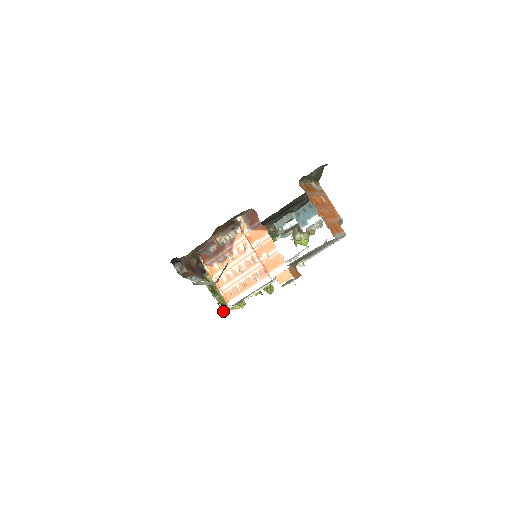
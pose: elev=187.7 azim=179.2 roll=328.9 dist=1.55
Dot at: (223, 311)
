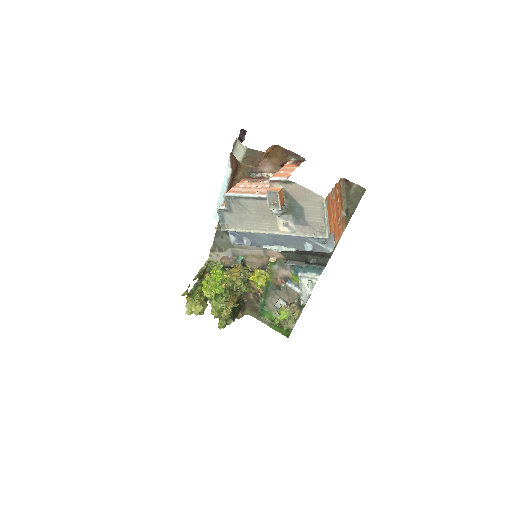
Dot at: (185, 292)
